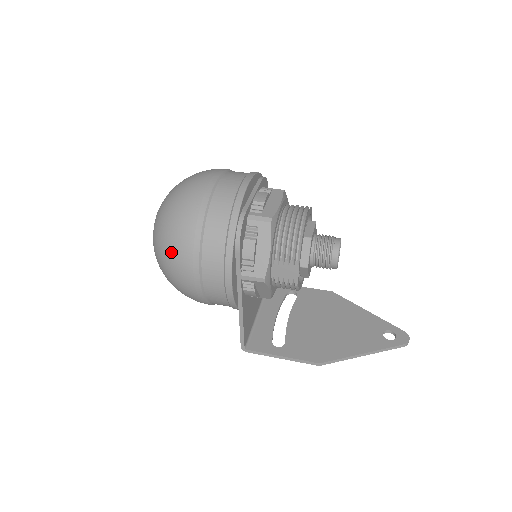
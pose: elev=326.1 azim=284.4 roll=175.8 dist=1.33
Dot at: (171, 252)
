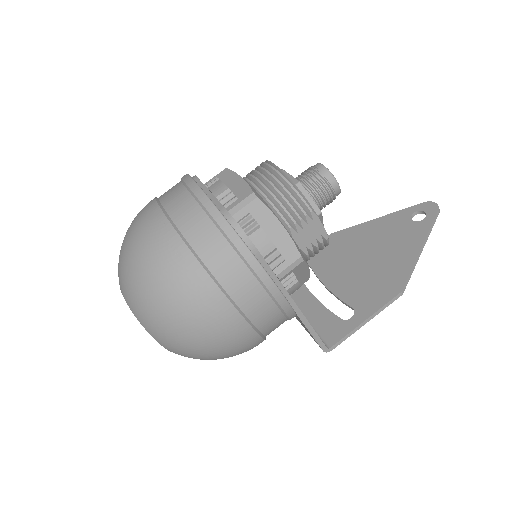
Dot at: (189, 322)
